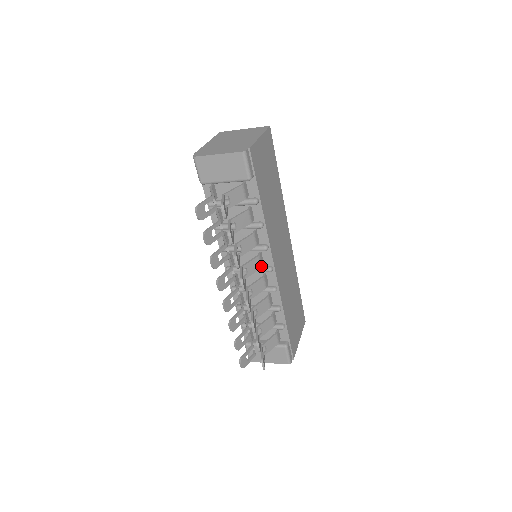
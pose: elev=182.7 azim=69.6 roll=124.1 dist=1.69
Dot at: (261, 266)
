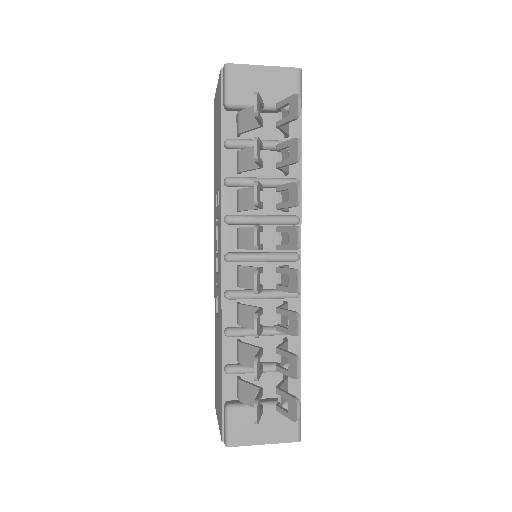
Dot at: occluded
